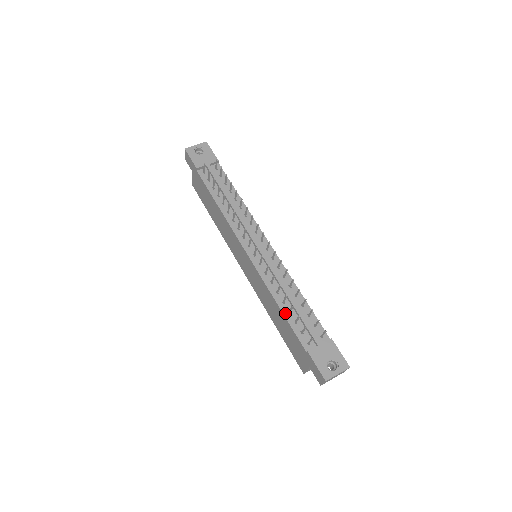
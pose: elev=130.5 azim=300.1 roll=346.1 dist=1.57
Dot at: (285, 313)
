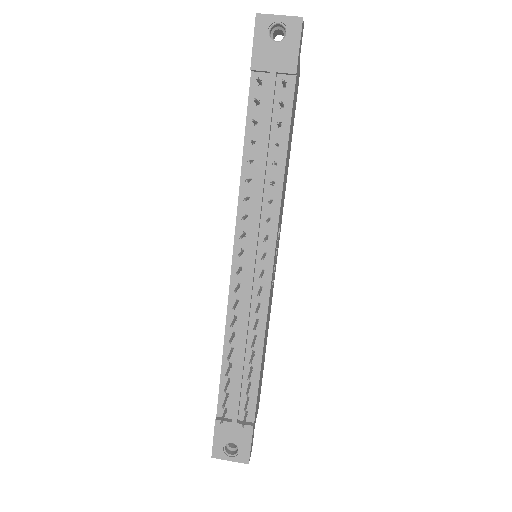
Dot at: (224, 363)
